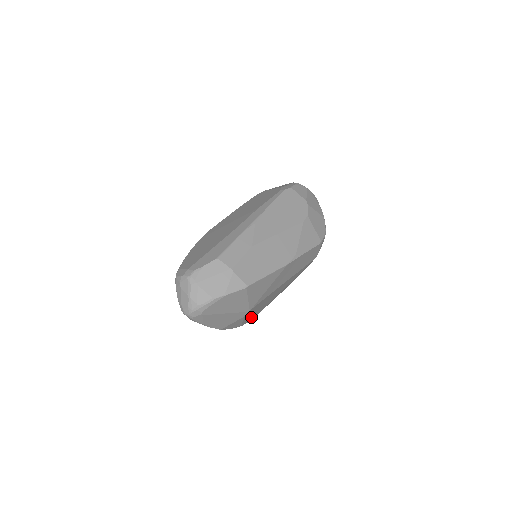
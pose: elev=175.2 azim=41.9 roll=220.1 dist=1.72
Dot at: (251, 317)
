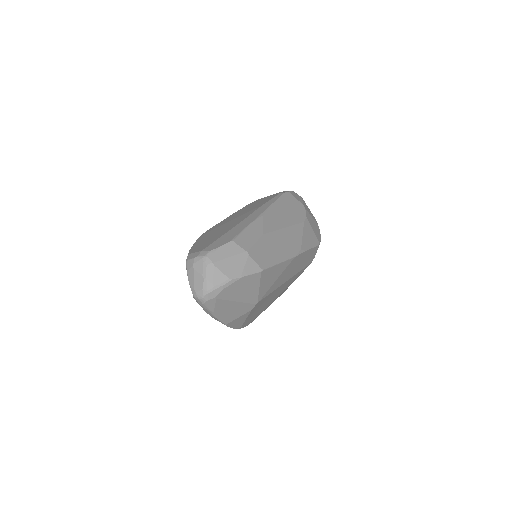
Dot at: (250, 320)
